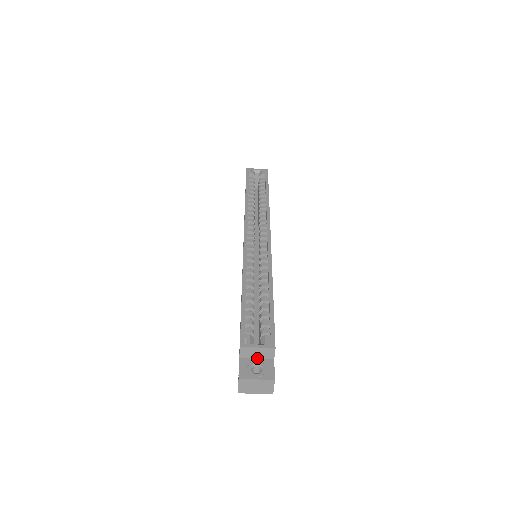
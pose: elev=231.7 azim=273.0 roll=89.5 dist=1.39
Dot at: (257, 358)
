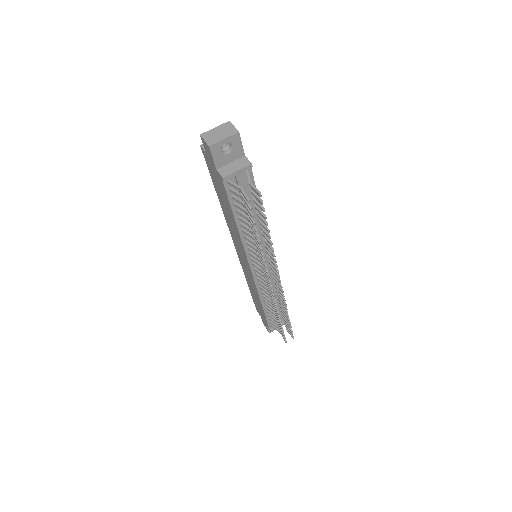
Dot at: occluded
